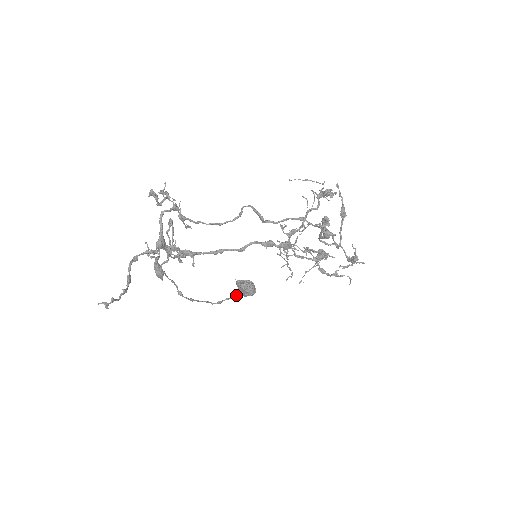
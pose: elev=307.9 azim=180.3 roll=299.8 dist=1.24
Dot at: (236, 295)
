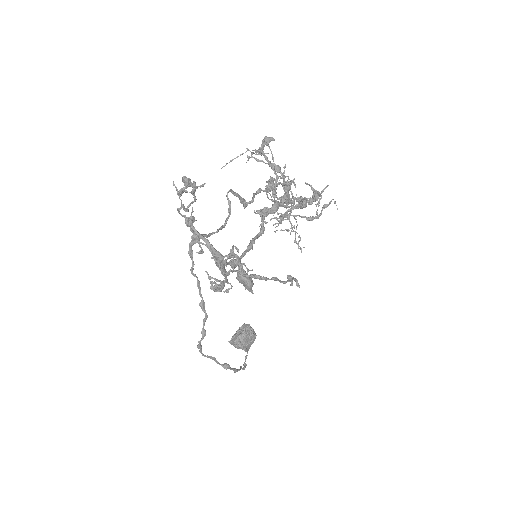
Dot at: (246, 349)
